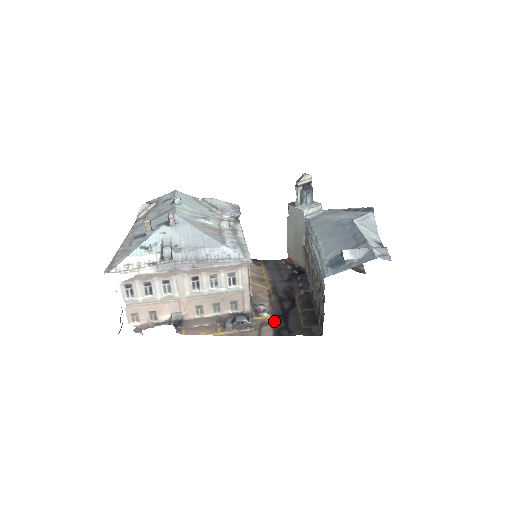
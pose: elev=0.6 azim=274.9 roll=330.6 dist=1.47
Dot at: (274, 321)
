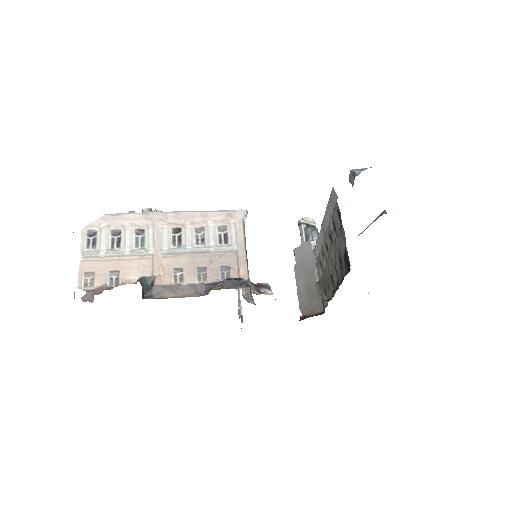
Dot at: occluded
